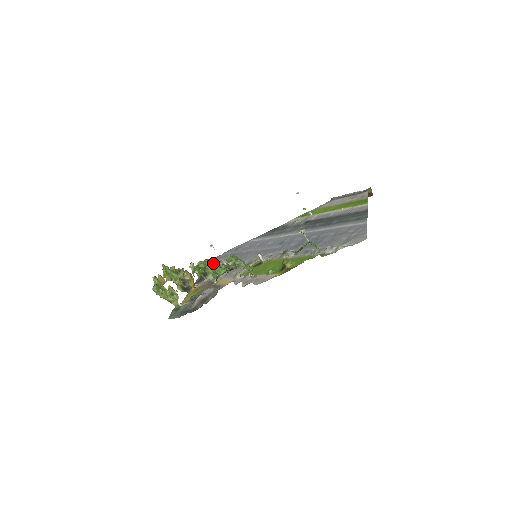
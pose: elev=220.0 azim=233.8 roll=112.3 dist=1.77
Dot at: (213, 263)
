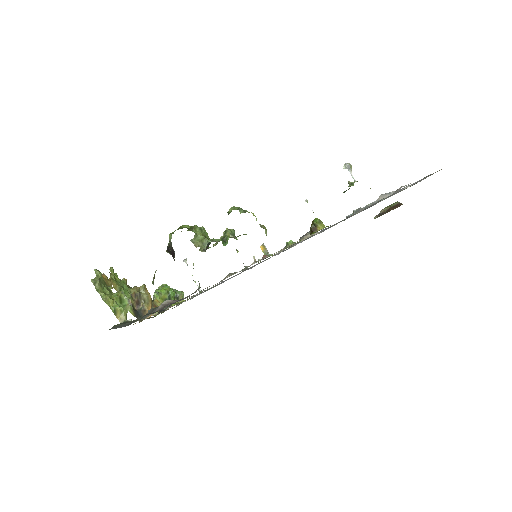
Dot at: (203, 227)
